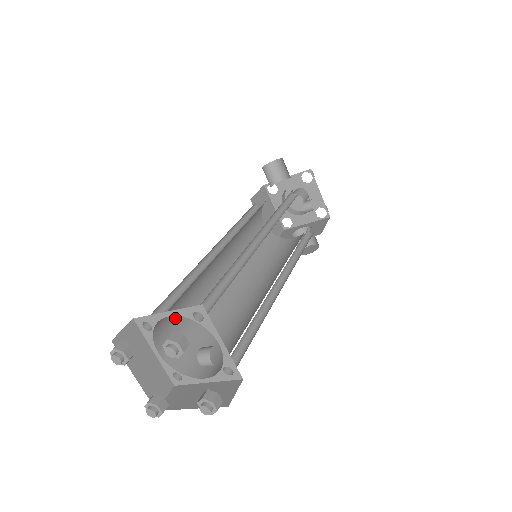
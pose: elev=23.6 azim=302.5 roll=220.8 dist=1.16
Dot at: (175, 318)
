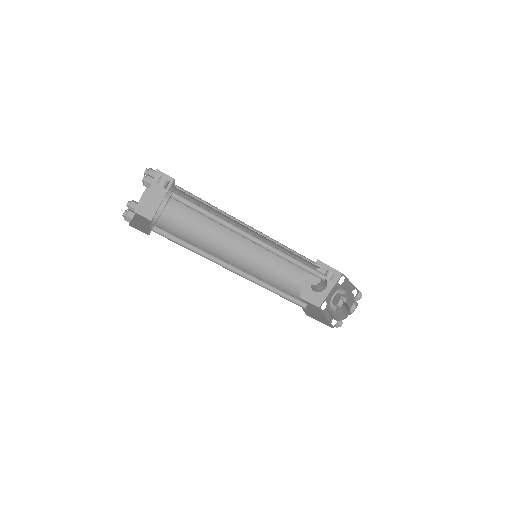
Dot at: (174, 234)
